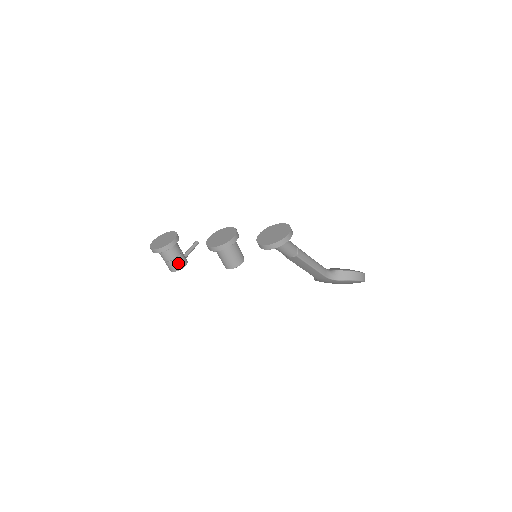
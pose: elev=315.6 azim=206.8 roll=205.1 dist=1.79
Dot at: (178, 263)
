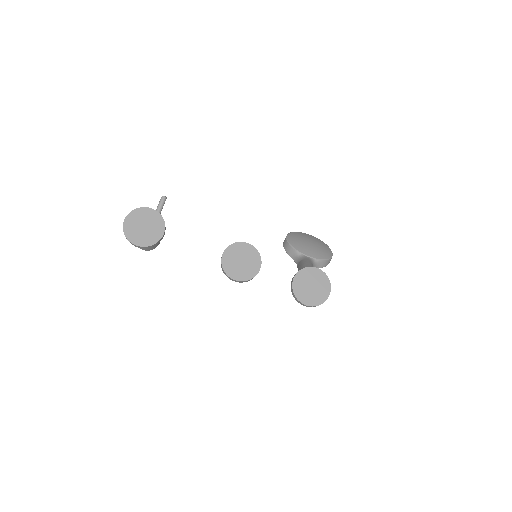
Dot at: (154, 246)
